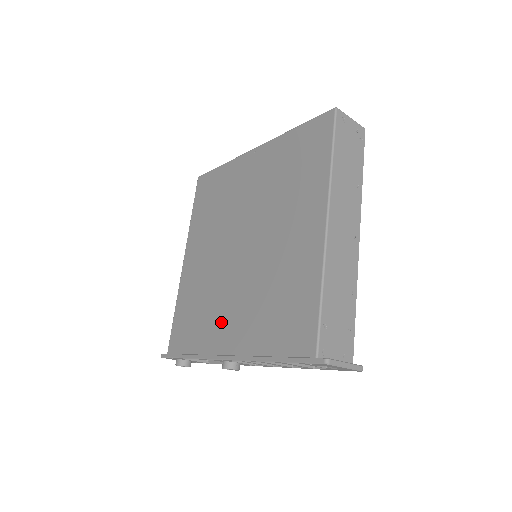
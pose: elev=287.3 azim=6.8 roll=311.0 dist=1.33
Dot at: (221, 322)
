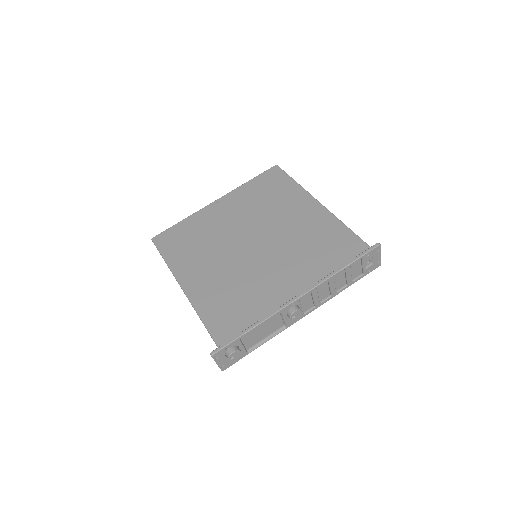
Dot at: (272, 286)
